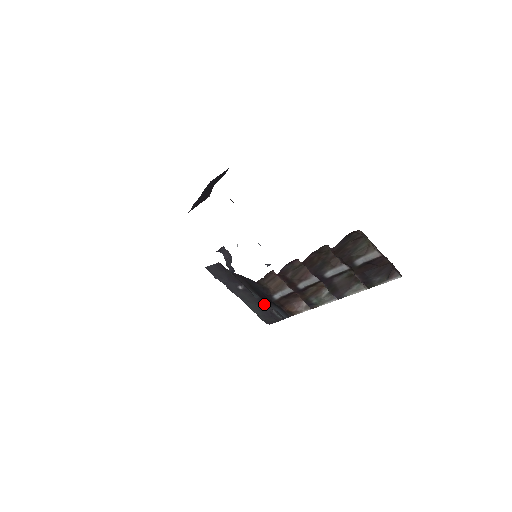
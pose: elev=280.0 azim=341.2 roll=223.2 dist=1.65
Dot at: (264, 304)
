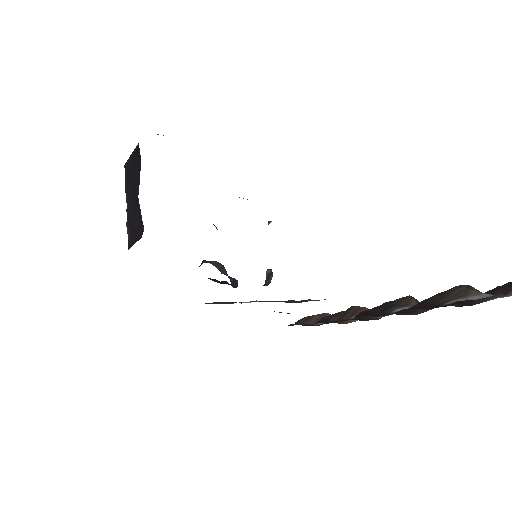
Dot at: occluded
